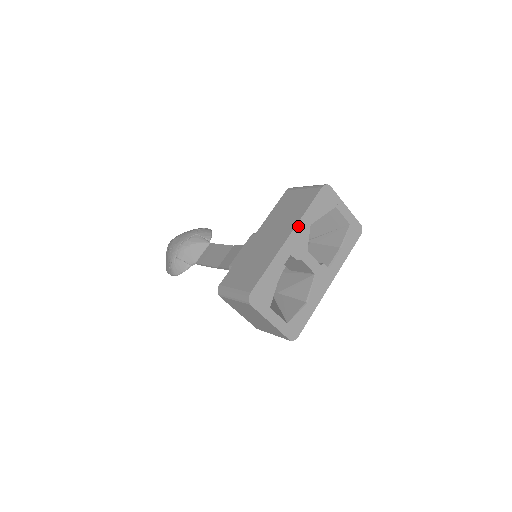
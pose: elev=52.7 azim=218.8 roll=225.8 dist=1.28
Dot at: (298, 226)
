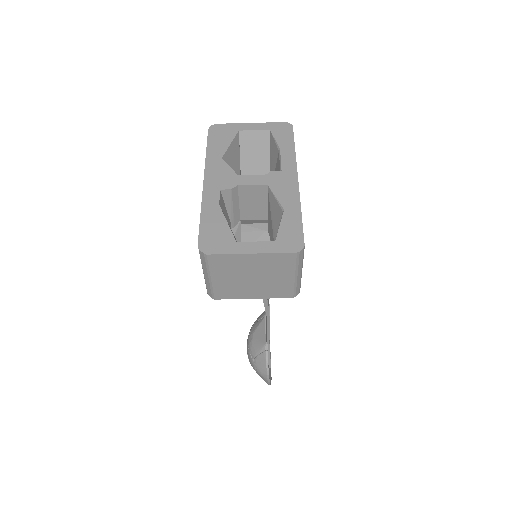
Dot at: (208, 167)
